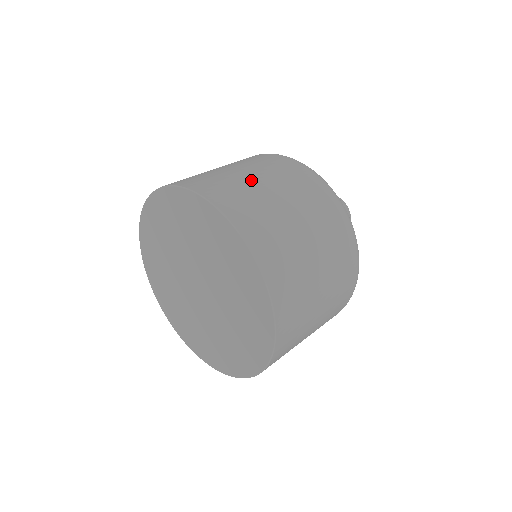
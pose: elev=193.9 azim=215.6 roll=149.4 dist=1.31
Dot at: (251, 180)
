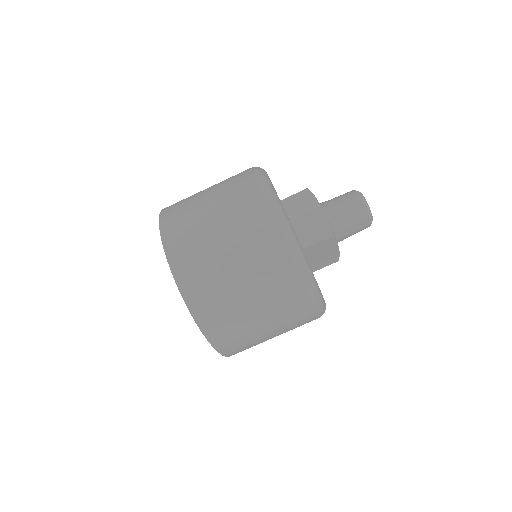
Dot at: (201, 192)
